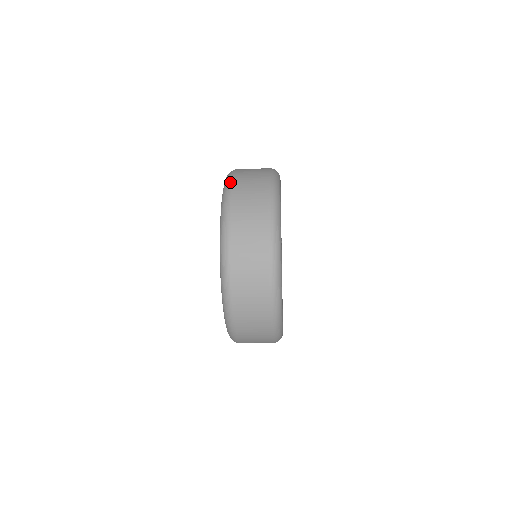
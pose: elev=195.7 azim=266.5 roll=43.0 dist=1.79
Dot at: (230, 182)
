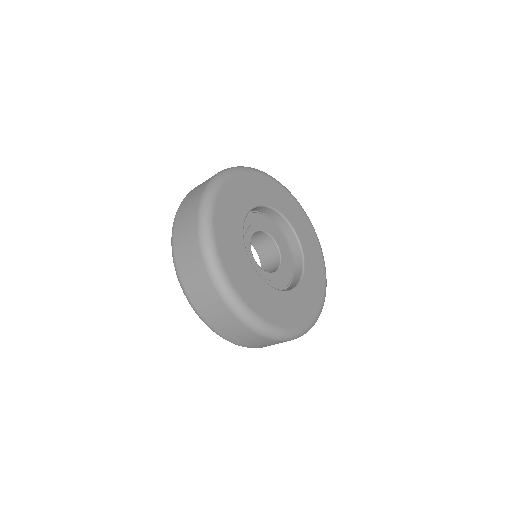
Dot at: occluded
